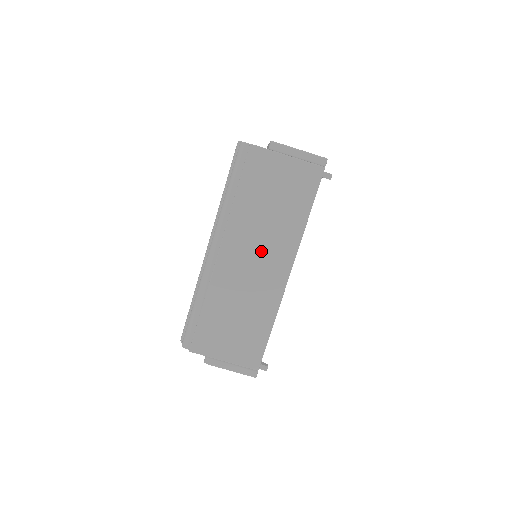
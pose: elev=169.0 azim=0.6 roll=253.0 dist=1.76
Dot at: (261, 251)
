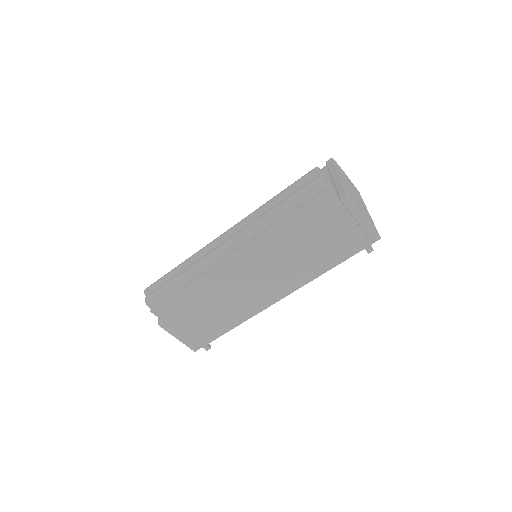
Dot at: (269, 274)
